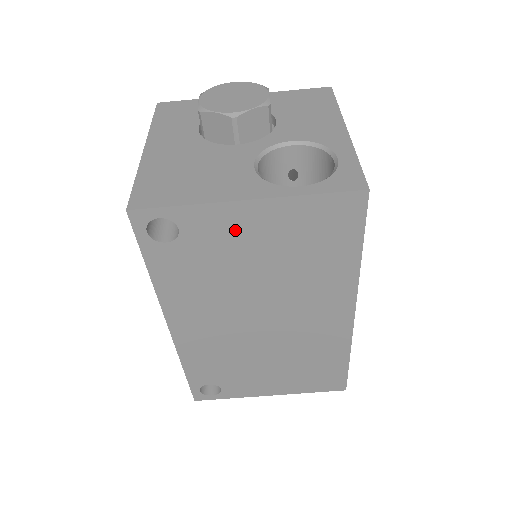
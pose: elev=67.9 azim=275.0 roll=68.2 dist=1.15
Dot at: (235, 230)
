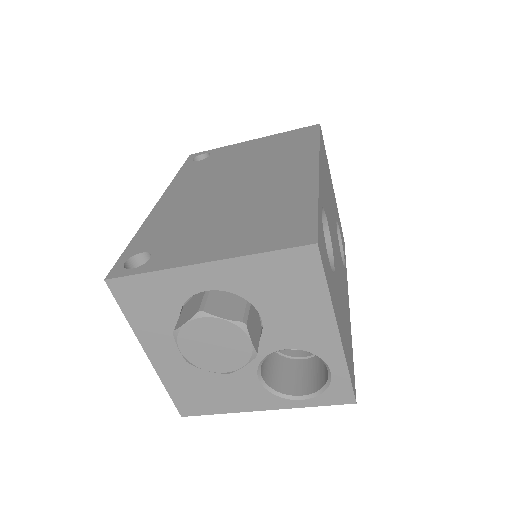
Dot at: occluded
